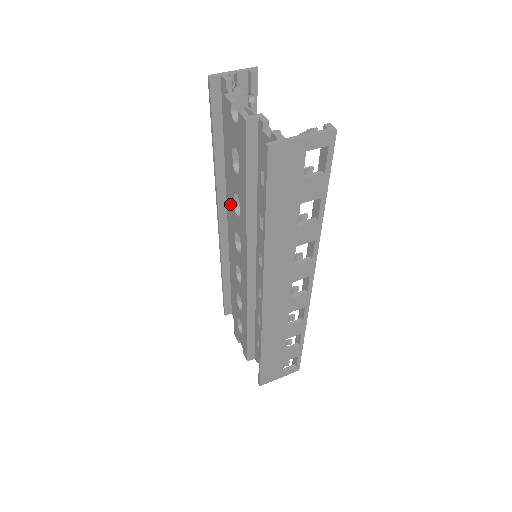
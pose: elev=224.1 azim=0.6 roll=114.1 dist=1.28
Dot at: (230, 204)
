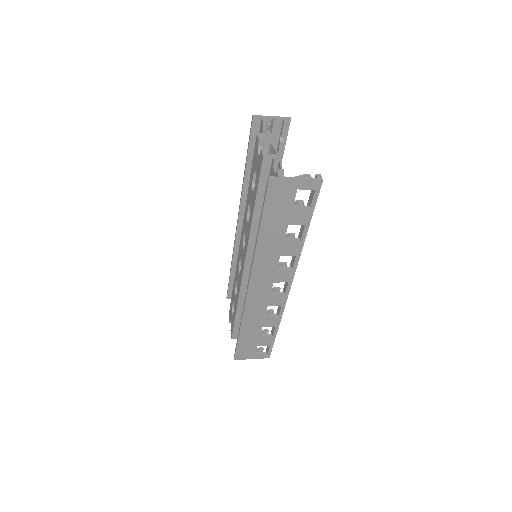
Dot at: (245, 211)
